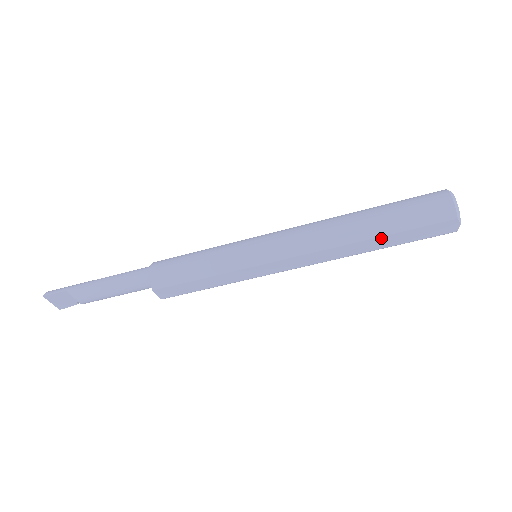
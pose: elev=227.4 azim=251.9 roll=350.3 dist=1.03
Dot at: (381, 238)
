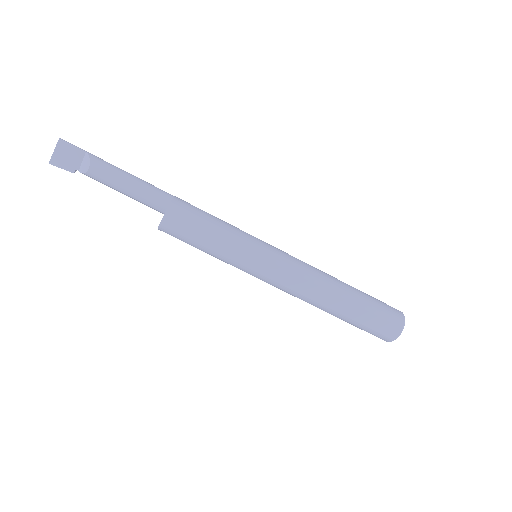
Dot at: (353, 305)
